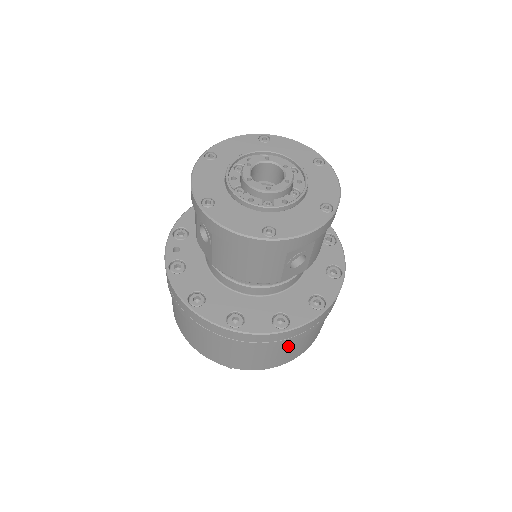
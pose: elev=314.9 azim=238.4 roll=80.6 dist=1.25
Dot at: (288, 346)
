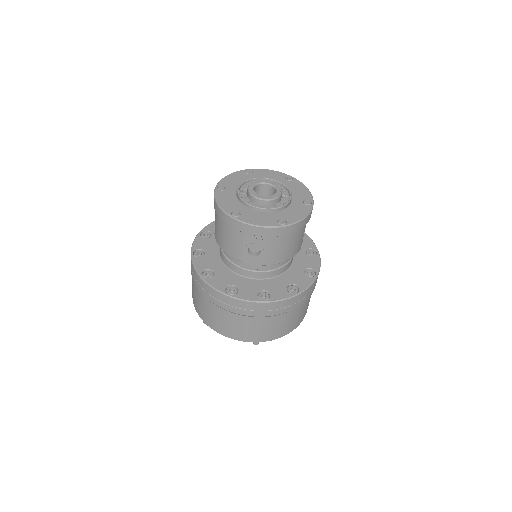
Dot at: (235, 318)
